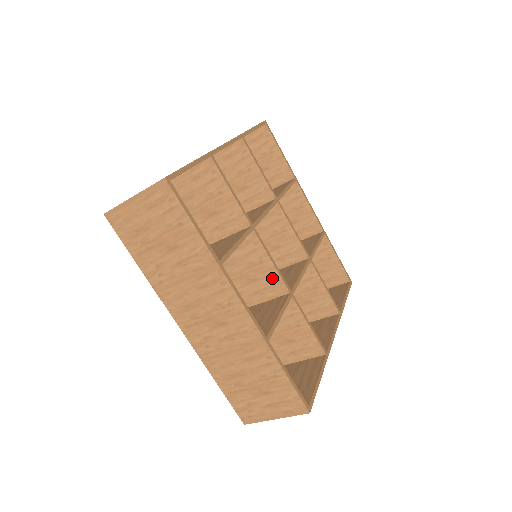
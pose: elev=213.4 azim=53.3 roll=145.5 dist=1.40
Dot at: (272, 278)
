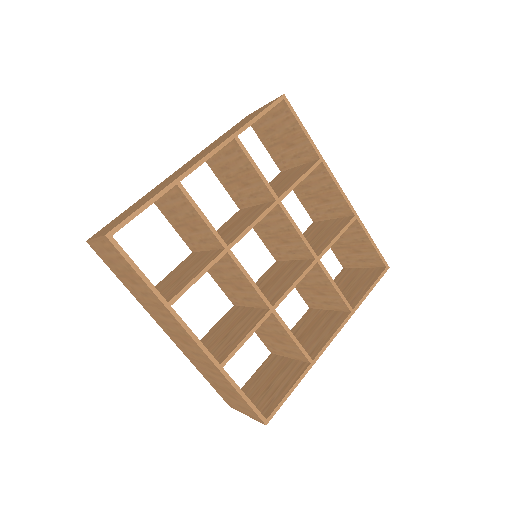
Dot at: (253, 293)
